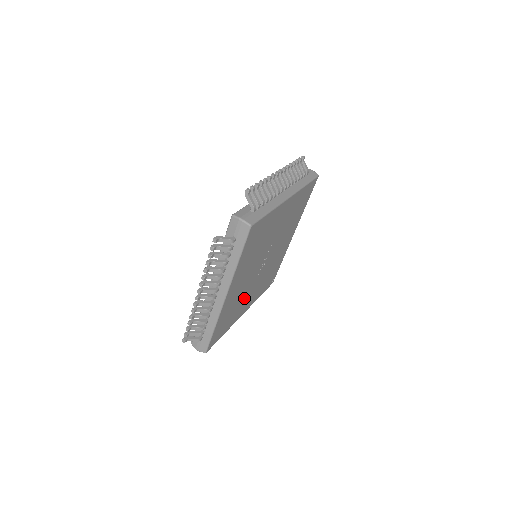
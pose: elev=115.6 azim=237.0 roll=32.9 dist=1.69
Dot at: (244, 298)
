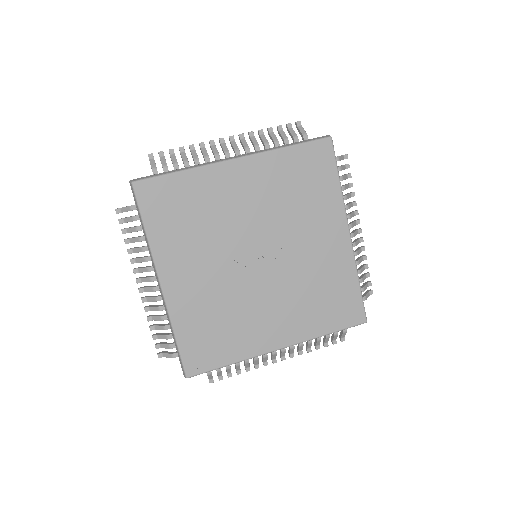
Dot at: (203, 246)
